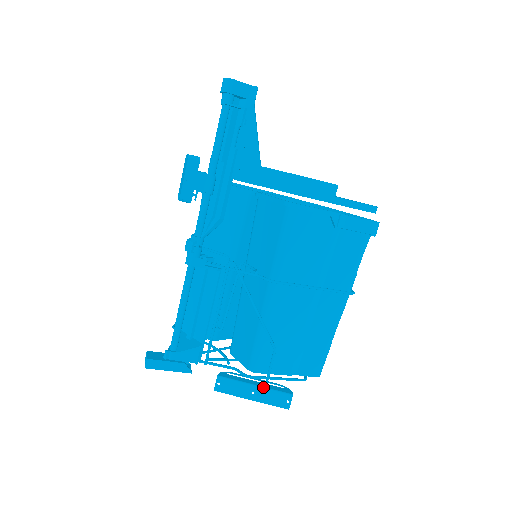
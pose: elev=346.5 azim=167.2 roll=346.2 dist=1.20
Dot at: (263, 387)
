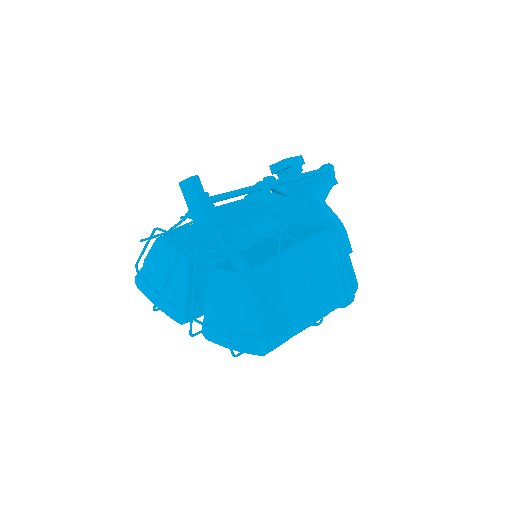
Dot at: (259, 283)
